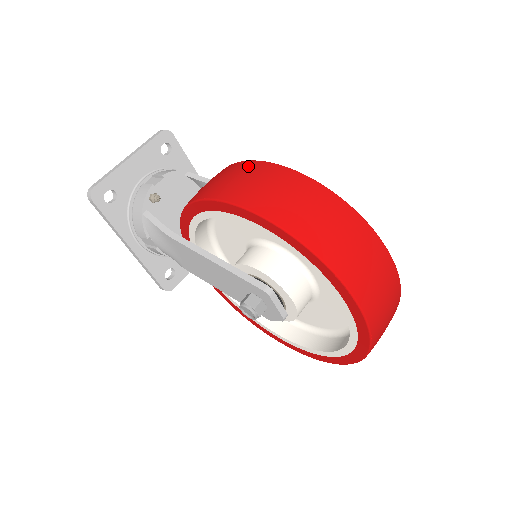
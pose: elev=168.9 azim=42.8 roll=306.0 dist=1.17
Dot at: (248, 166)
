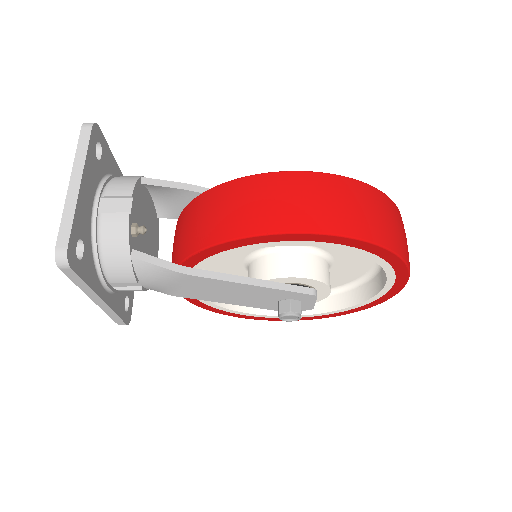
Dot at: (303, 181)
